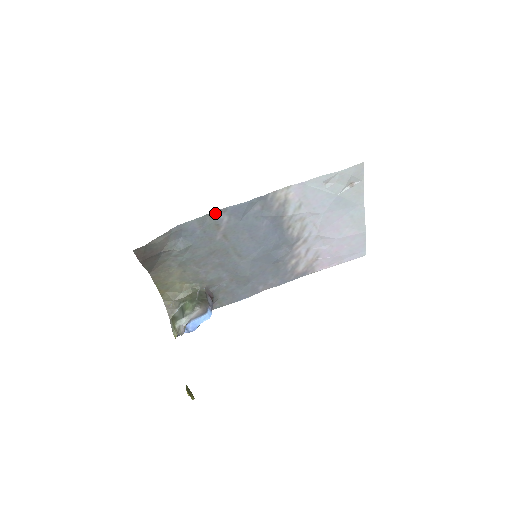
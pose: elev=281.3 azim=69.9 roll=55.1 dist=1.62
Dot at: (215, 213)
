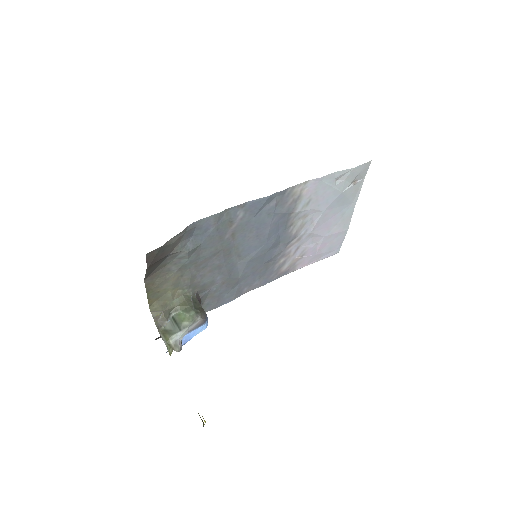
Dot at: (233, 208)
